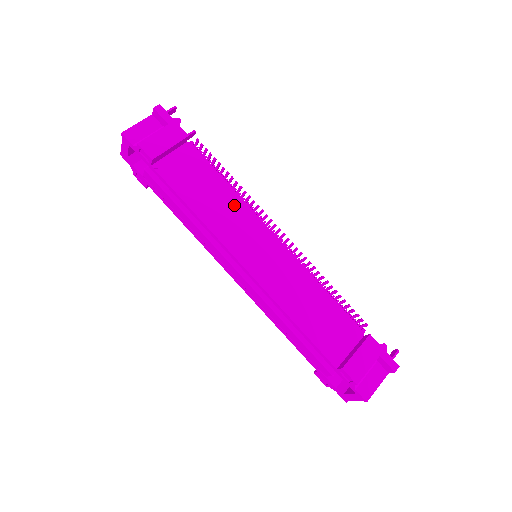
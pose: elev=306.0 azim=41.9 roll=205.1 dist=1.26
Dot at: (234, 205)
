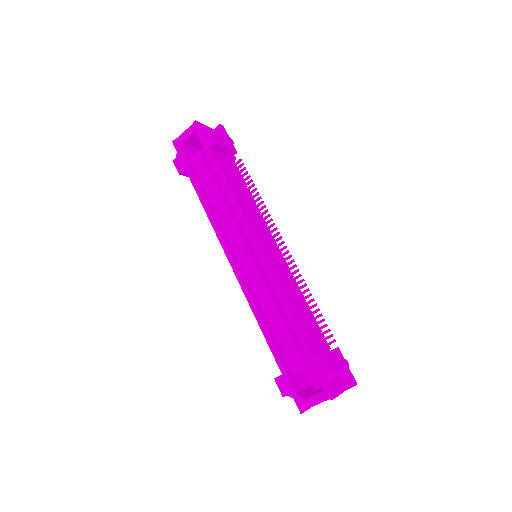
Dot at: (254, 210)
